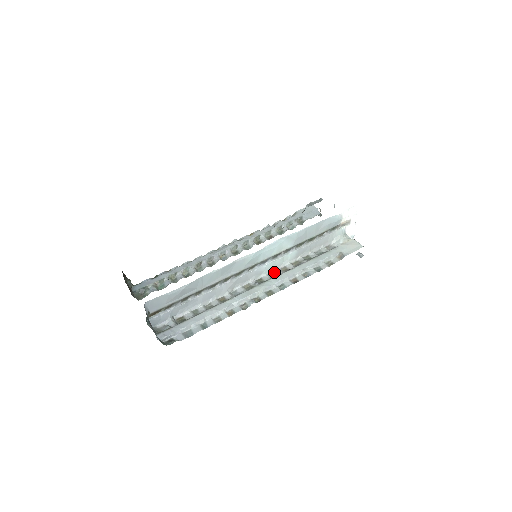
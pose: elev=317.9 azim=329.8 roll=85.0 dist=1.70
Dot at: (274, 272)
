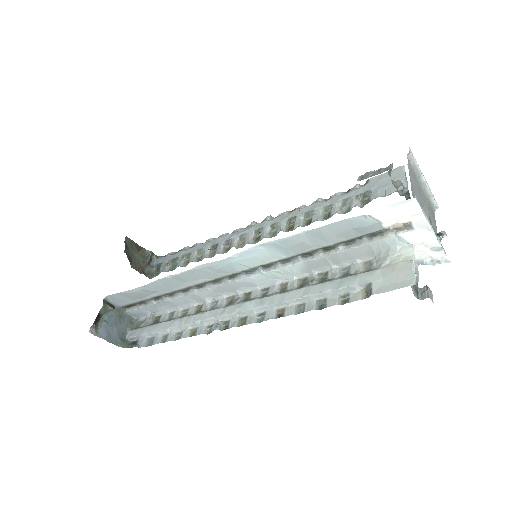
Dot at: (269, 287)
